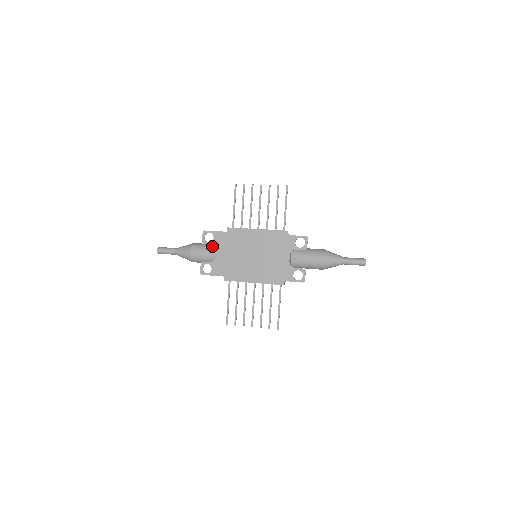
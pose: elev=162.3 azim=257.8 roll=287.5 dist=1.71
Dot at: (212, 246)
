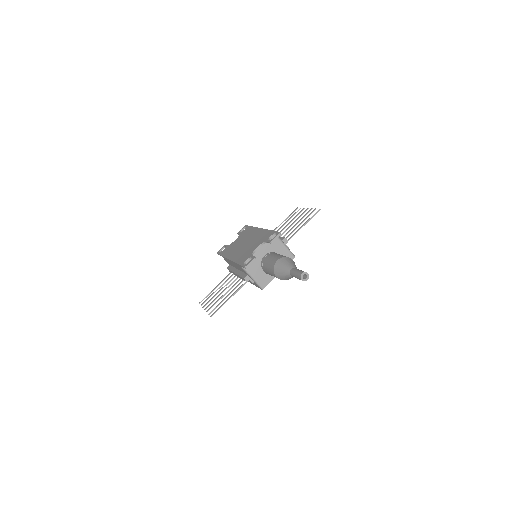
Dot at: occluded
